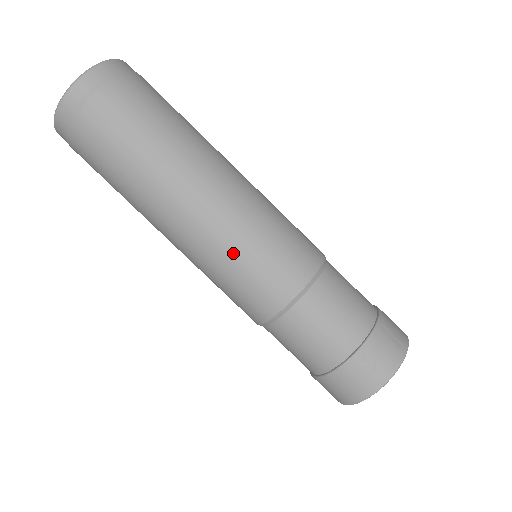
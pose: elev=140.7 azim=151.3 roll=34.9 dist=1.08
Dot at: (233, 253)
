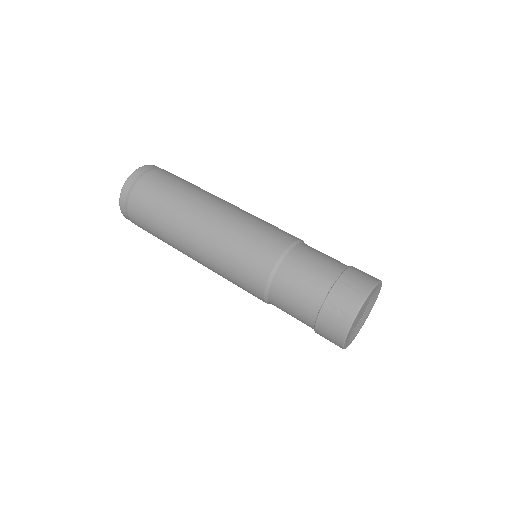
Dot at: (224, 260)
